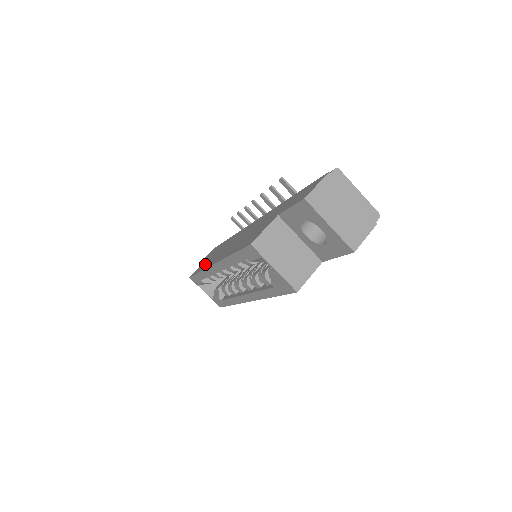
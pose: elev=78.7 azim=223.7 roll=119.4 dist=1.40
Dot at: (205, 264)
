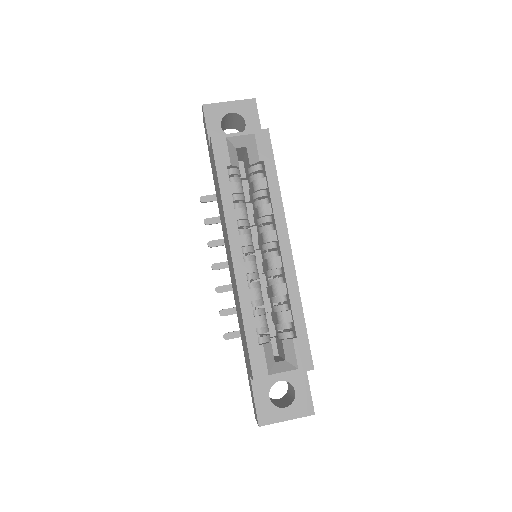
Dot at: (243, 333)
